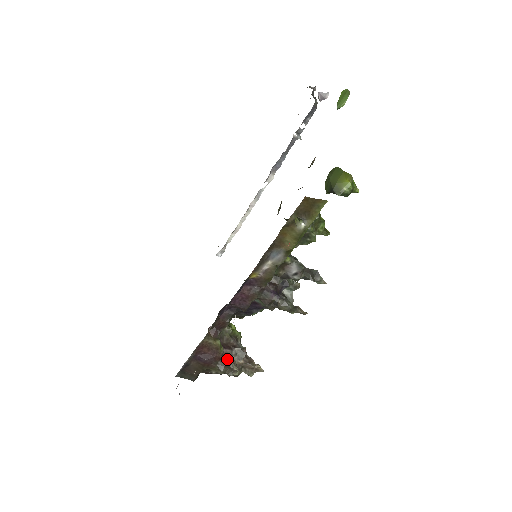
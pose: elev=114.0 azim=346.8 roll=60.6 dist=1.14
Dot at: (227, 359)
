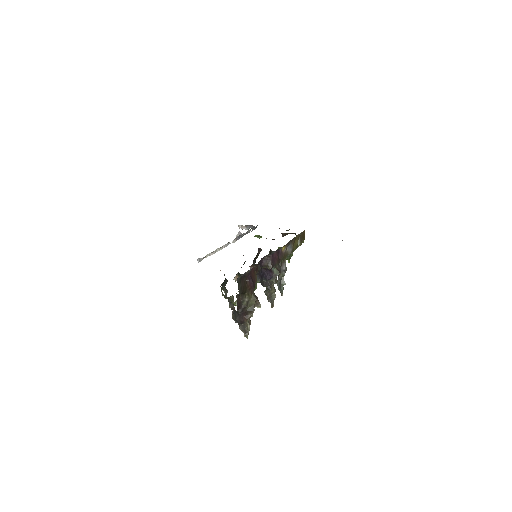
Dot at: (255, 295)
